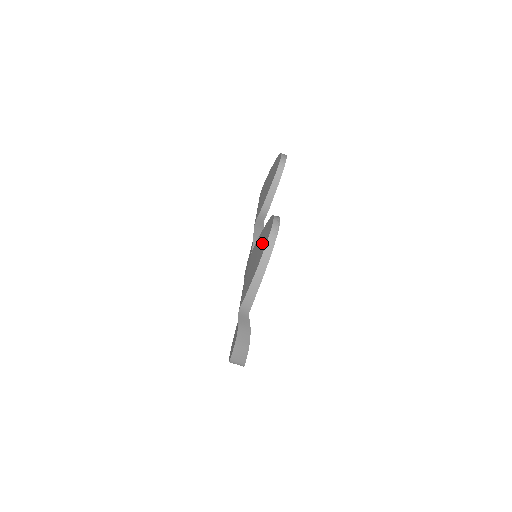
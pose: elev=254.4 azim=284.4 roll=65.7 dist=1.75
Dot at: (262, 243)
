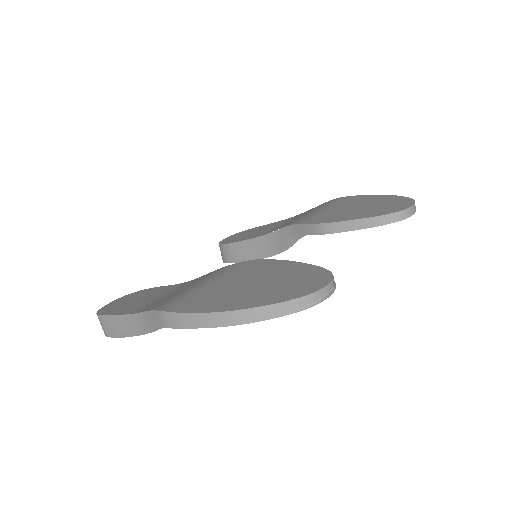
Dot at: (280, 284)
